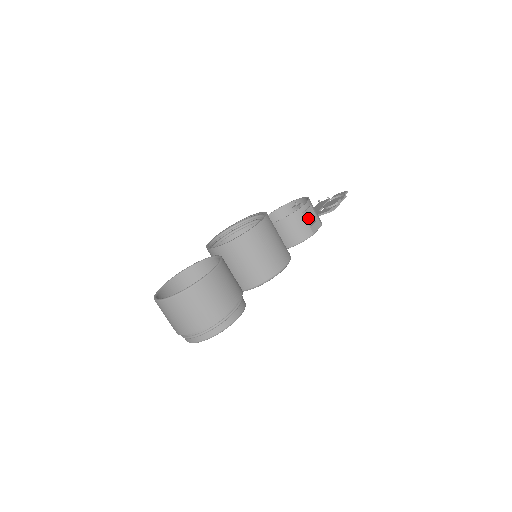
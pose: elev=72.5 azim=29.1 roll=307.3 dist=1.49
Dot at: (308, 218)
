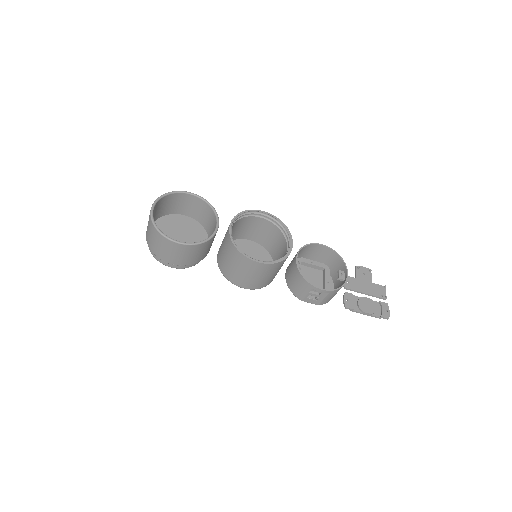
Dot at: (312, 294)
